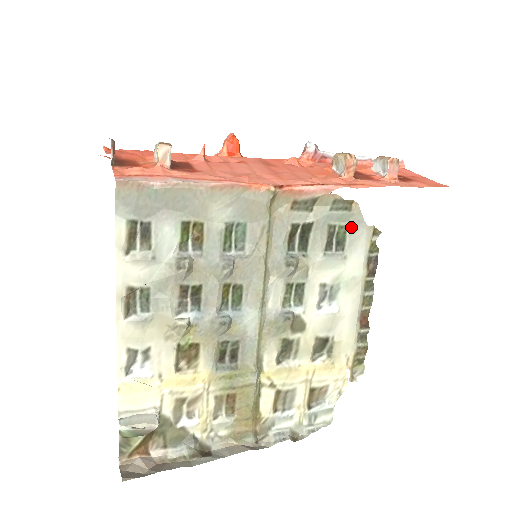
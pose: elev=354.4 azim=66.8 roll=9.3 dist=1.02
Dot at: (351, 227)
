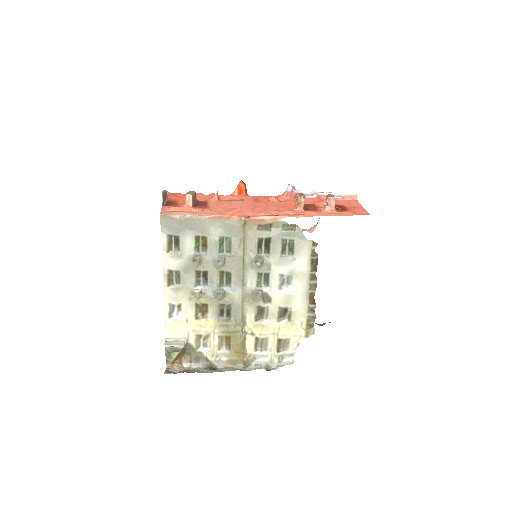
Dot at: (297, 240)
